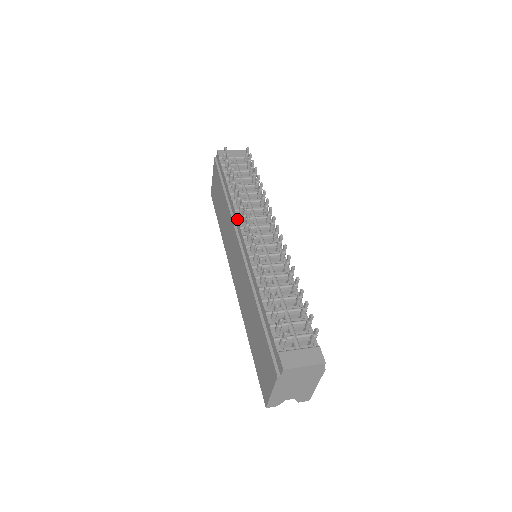
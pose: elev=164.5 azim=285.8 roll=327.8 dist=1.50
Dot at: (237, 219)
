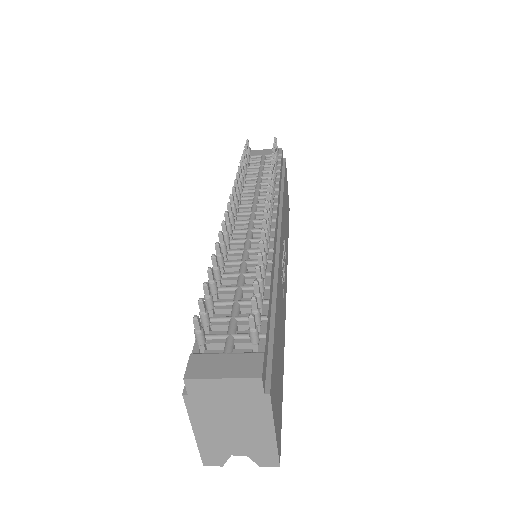
Dot at: occluded
